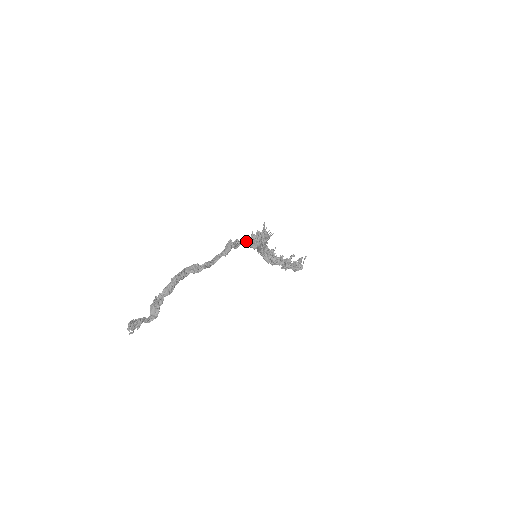
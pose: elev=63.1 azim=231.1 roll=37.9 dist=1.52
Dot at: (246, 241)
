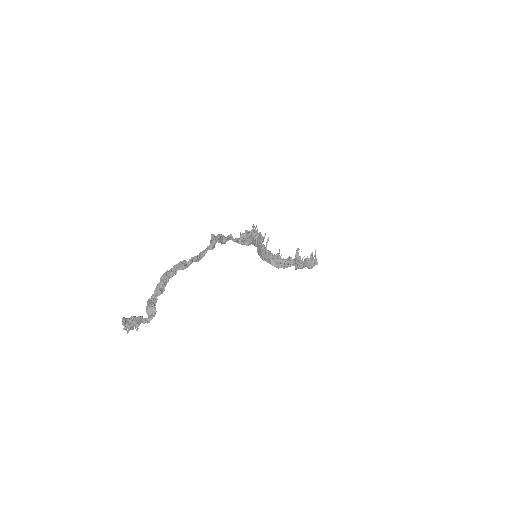
Dot at: (235, 239)
